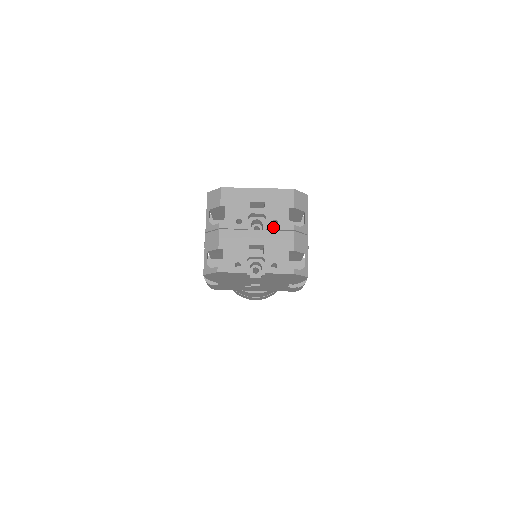
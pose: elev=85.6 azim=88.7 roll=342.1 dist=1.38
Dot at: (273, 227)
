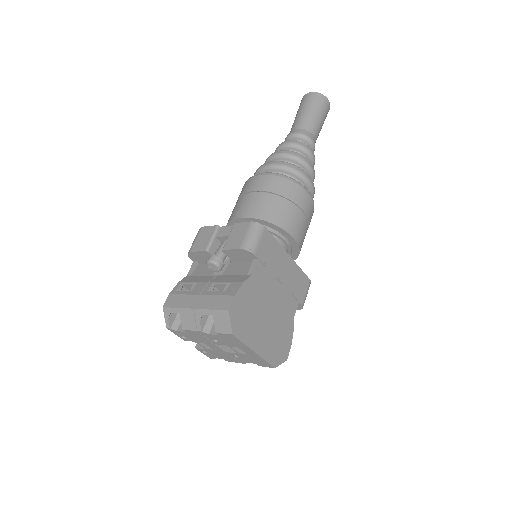
Dot at: (232, 355)
